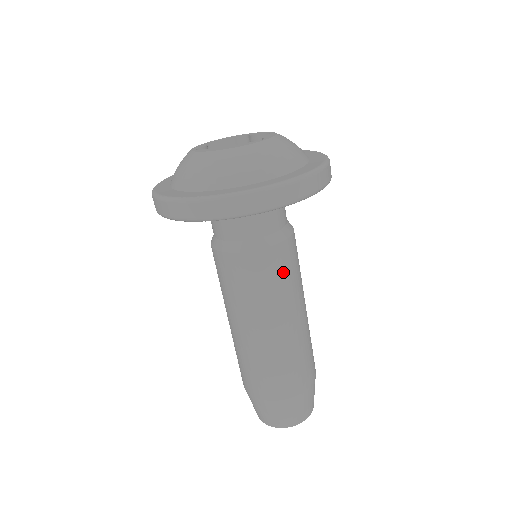
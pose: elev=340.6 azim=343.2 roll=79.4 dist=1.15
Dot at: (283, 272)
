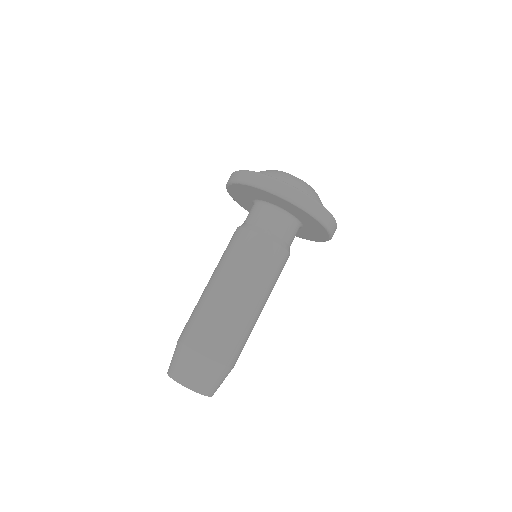
Dot at: (248, 253)
